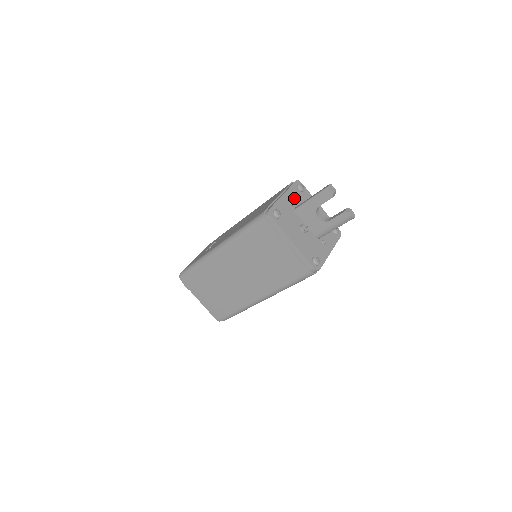
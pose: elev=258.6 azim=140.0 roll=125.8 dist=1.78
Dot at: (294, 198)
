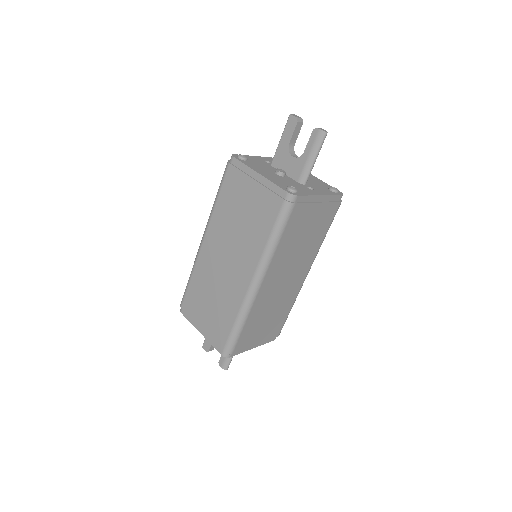
Dot at: occluded
